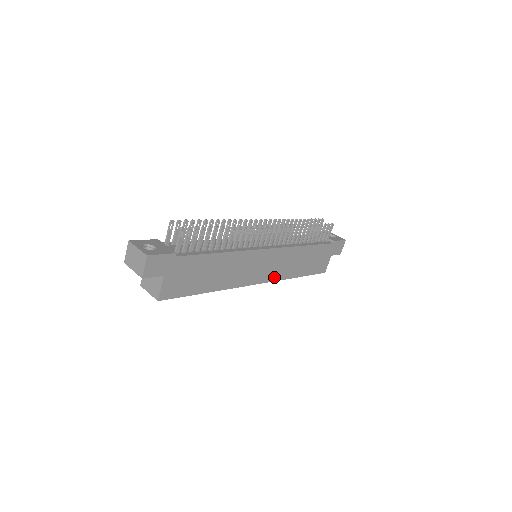
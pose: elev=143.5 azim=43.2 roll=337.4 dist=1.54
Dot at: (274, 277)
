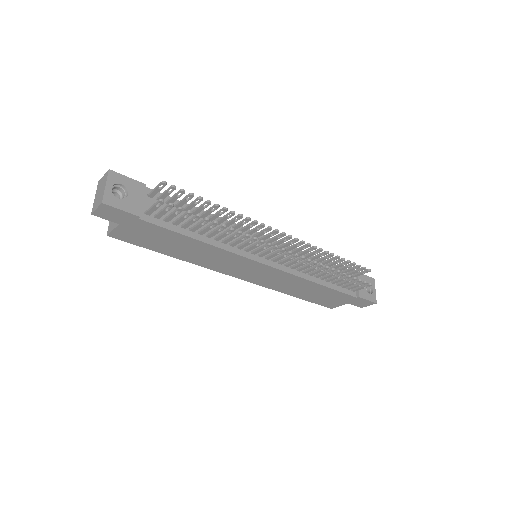
Dot at: (262, 283)
